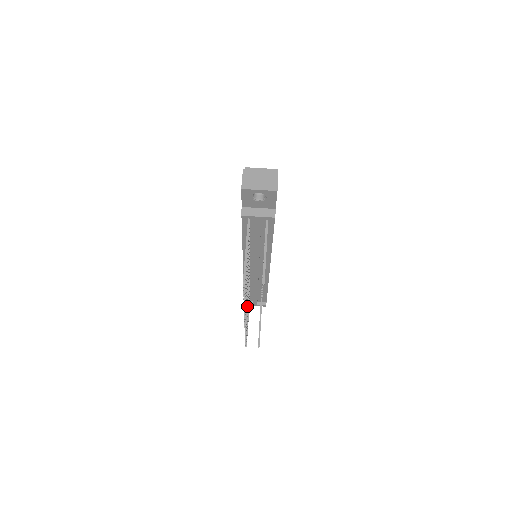
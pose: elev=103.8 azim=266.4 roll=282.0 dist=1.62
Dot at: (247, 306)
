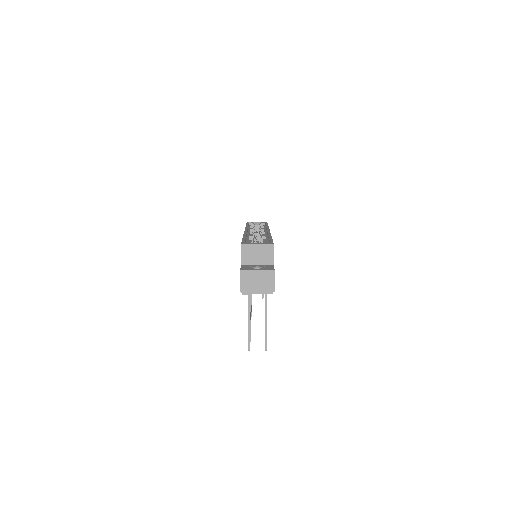
Dot at: (251, 298)
